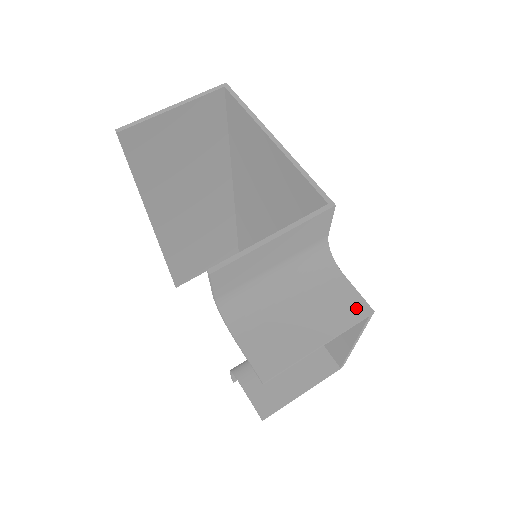
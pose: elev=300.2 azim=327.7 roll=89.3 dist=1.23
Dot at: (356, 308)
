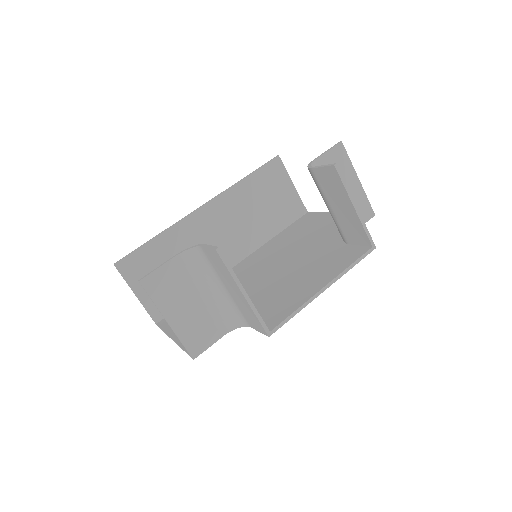
Dot at: (366, 239)
